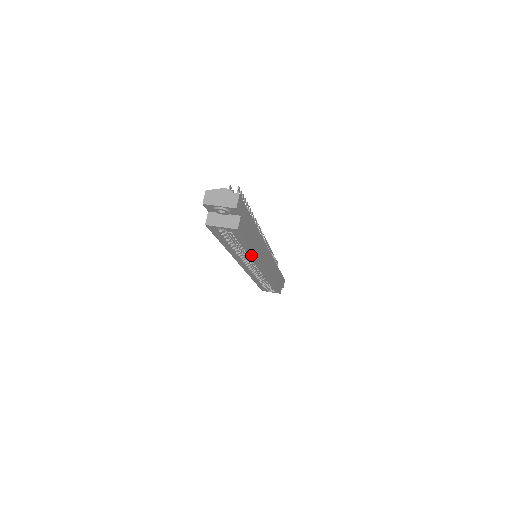
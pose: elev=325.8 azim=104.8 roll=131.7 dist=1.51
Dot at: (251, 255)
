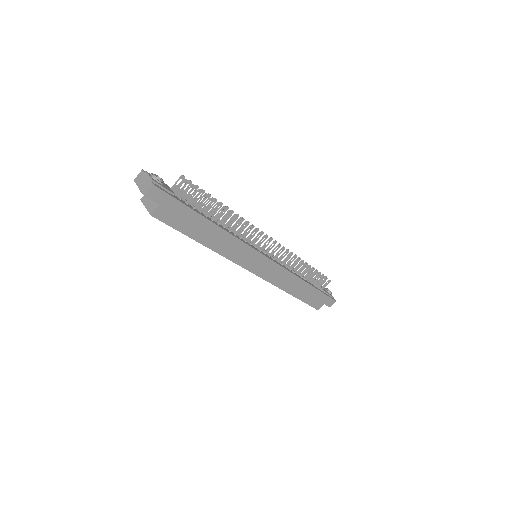
Dot at: (213, 249)
